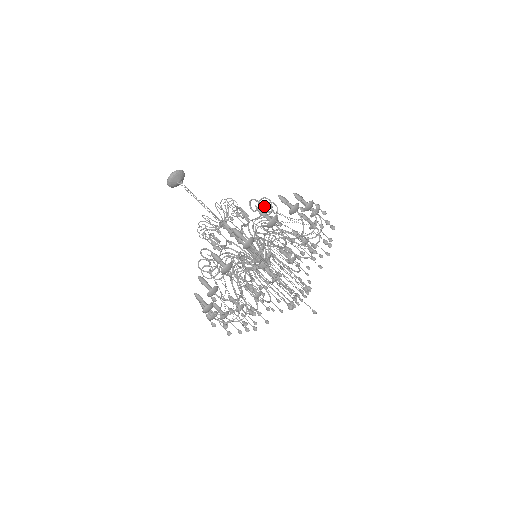
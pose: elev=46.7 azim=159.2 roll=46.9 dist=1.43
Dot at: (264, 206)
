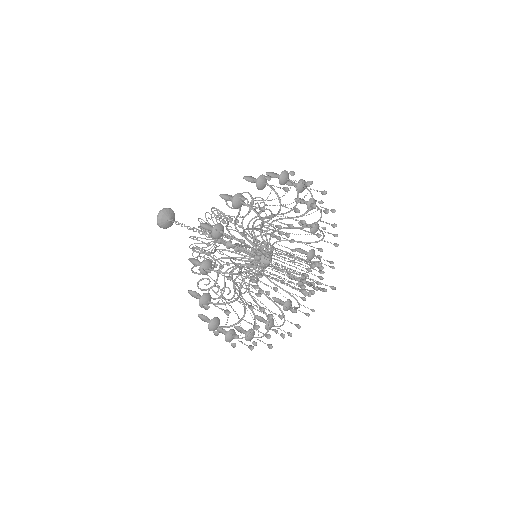
Dot at: occluded
